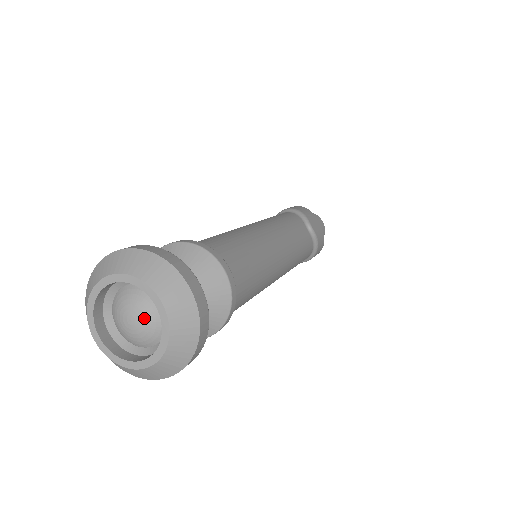
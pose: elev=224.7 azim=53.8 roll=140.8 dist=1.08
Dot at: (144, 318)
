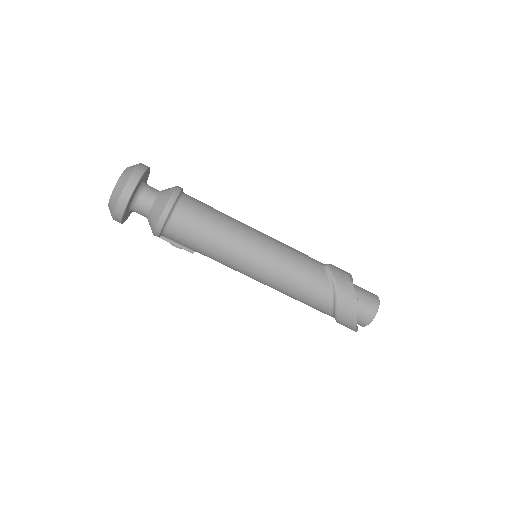
Dot at: occluded
